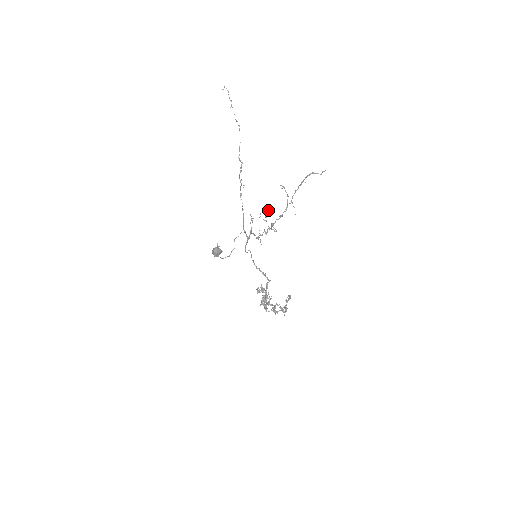
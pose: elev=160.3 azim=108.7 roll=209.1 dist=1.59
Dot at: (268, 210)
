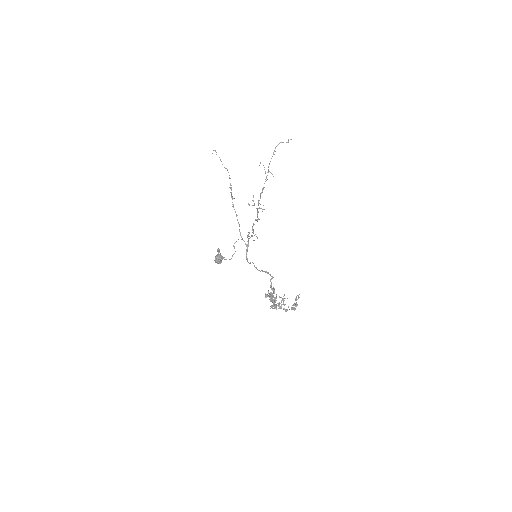
Dot at: occluded
